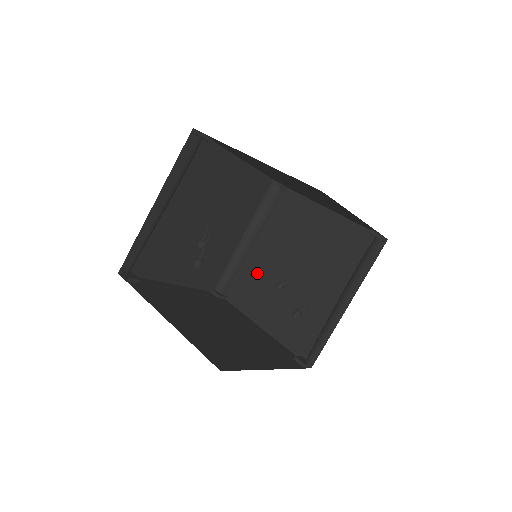
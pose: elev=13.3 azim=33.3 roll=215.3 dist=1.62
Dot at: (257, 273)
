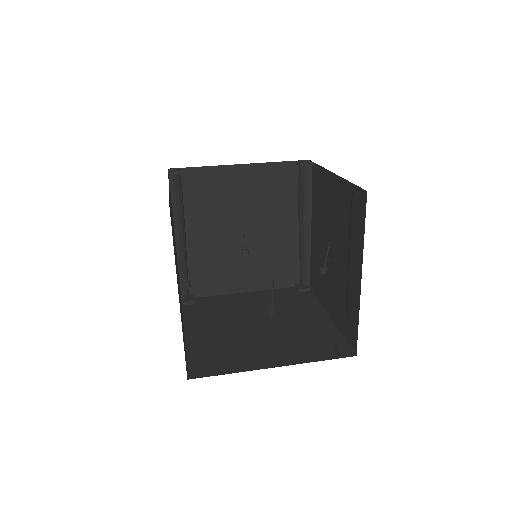
Dot at: (317, 259)
